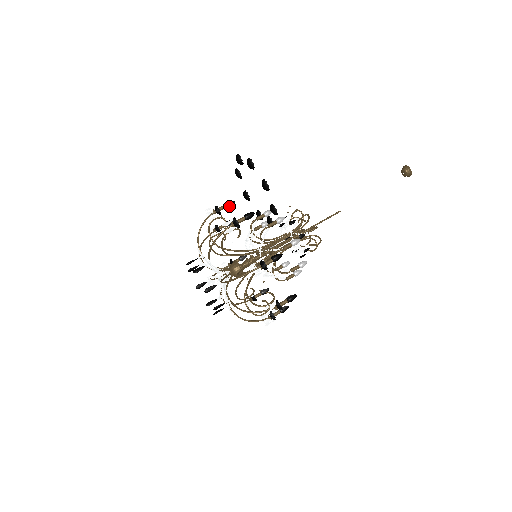
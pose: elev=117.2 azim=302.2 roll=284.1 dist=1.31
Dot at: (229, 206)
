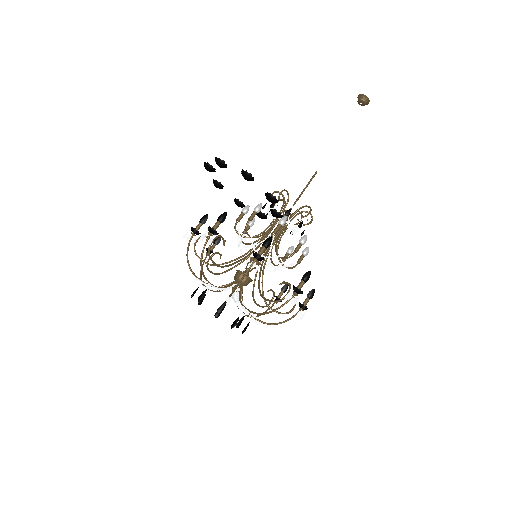
Dot at: (223, 221)
